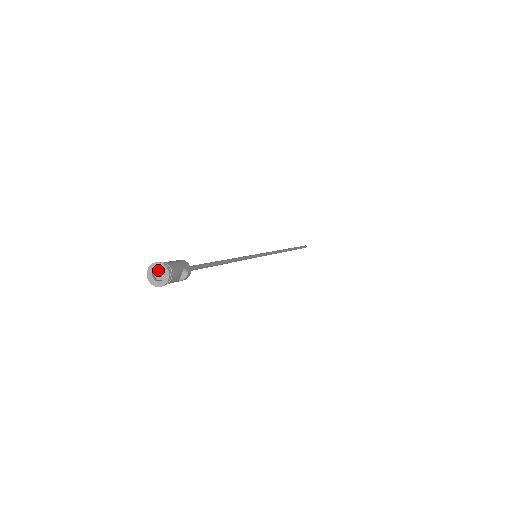
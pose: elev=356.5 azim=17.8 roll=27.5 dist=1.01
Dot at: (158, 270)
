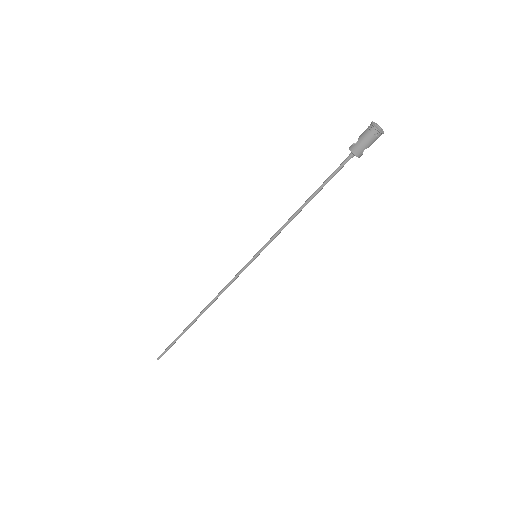
Dot at: (374, 128)
